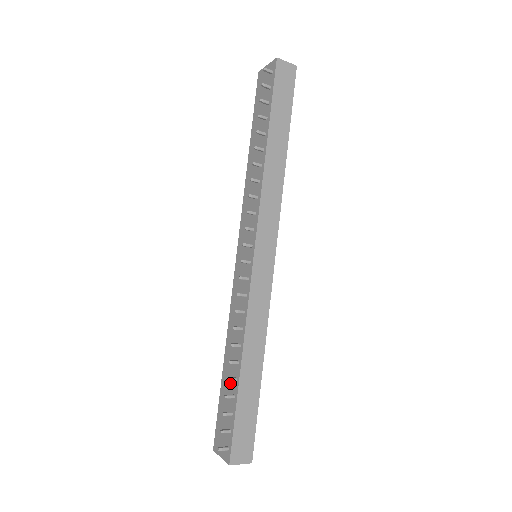
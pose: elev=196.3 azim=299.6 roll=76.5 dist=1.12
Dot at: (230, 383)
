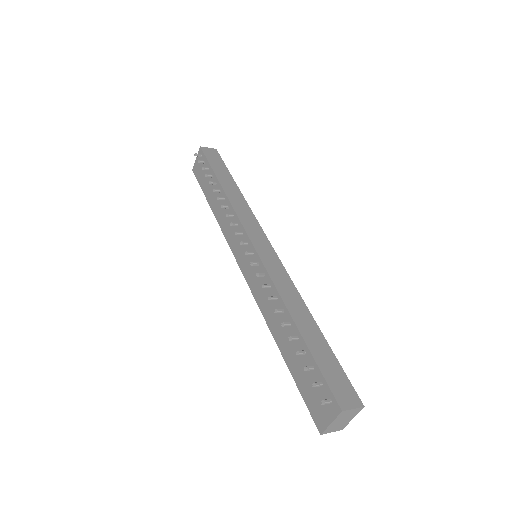
Dot at: (295, 350)
